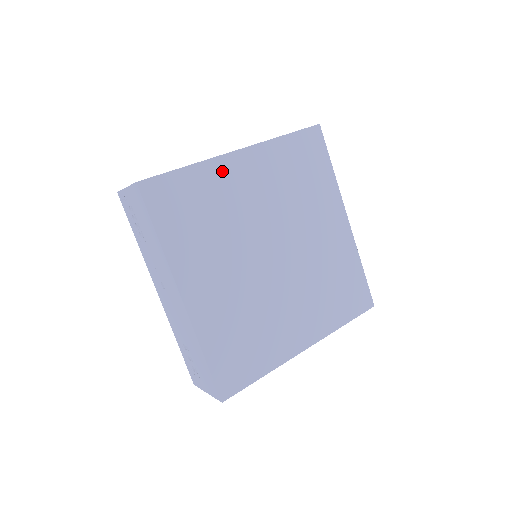
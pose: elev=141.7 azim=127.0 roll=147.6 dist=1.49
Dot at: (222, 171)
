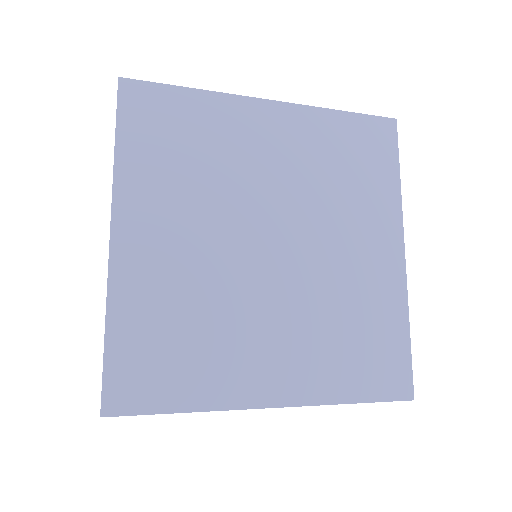
Dot at: (237, 113)
